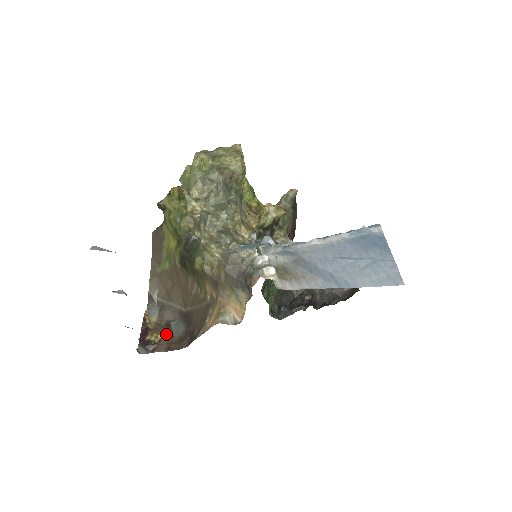
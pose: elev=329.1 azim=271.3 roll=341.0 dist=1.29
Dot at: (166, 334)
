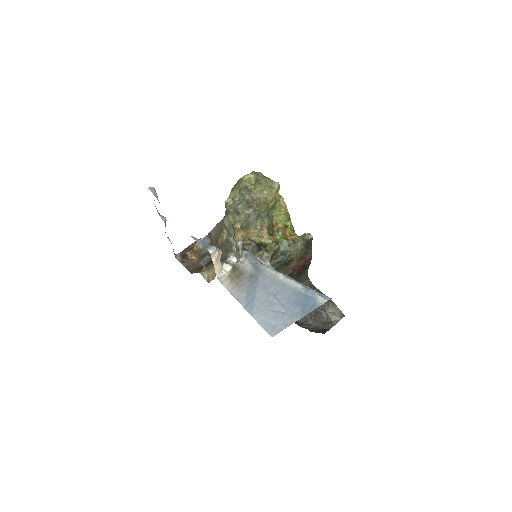
Dot at: (197, 259)
